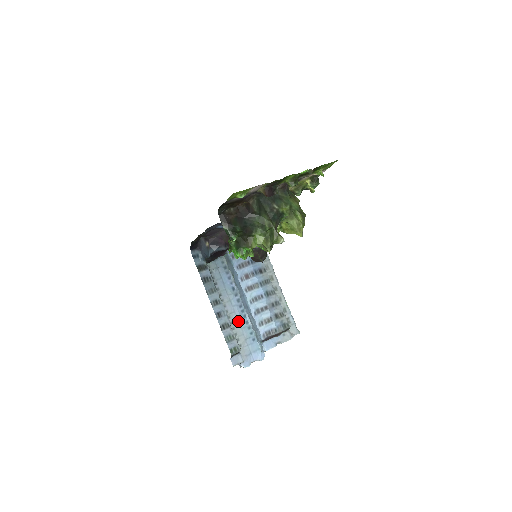
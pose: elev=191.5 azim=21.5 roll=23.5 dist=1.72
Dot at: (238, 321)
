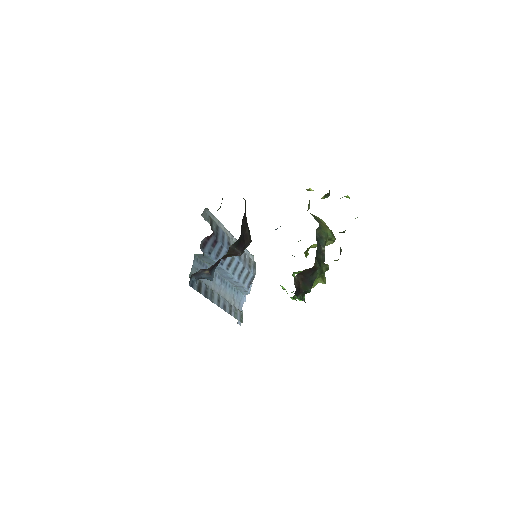
Dot at: (225, 292)
